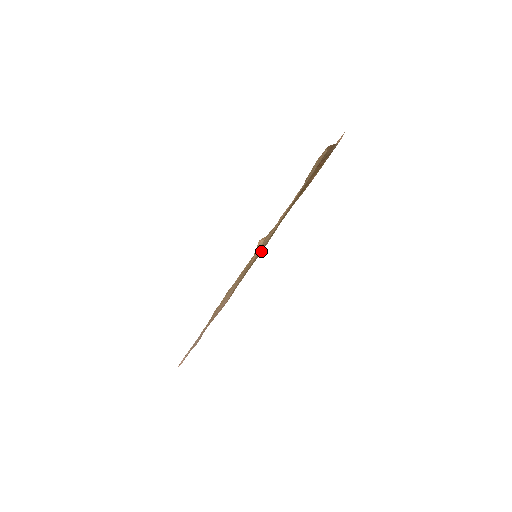
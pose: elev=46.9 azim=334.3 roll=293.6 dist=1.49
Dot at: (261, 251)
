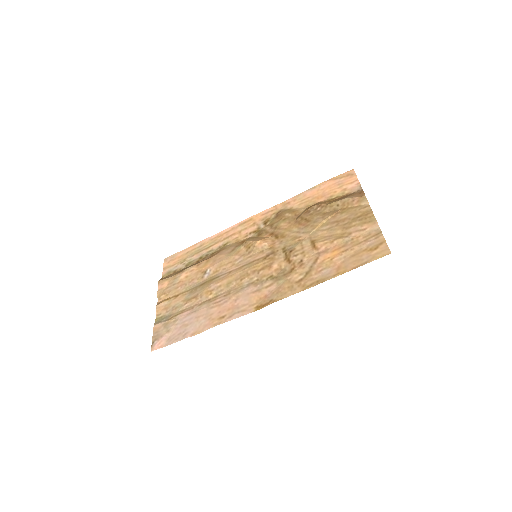
Dot at: (238, 241)
